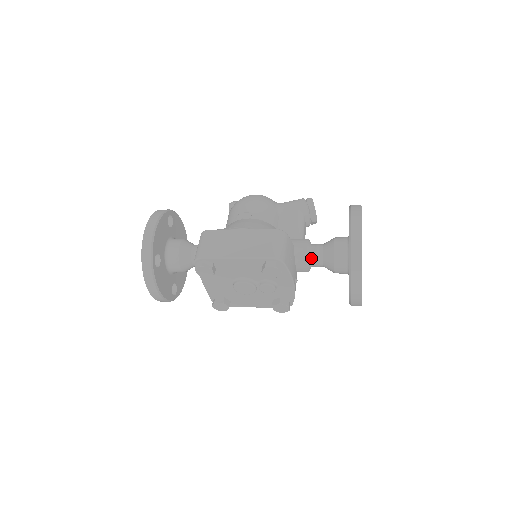
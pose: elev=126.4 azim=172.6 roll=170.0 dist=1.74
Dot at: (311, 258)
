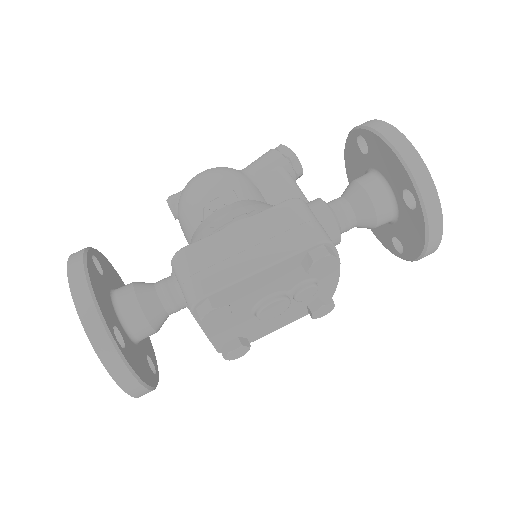
Dot at: (340, 222)
